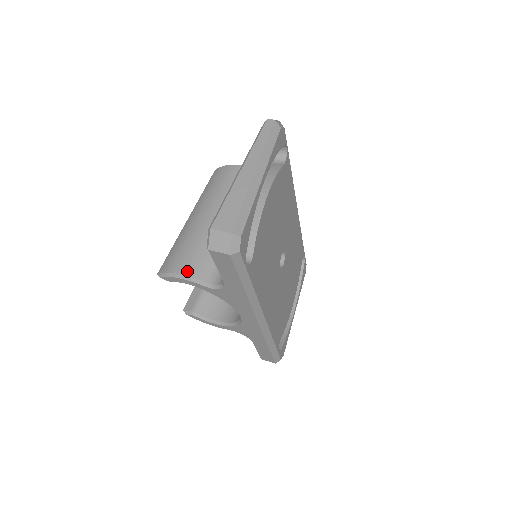
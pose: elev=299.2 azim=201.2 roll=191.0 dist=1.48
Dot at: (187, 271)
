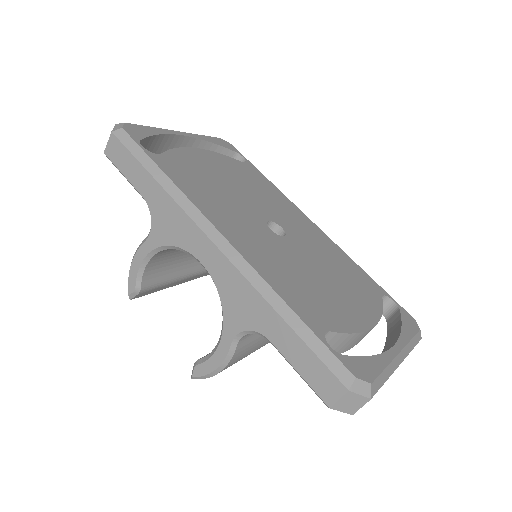
Dot at: occluded
